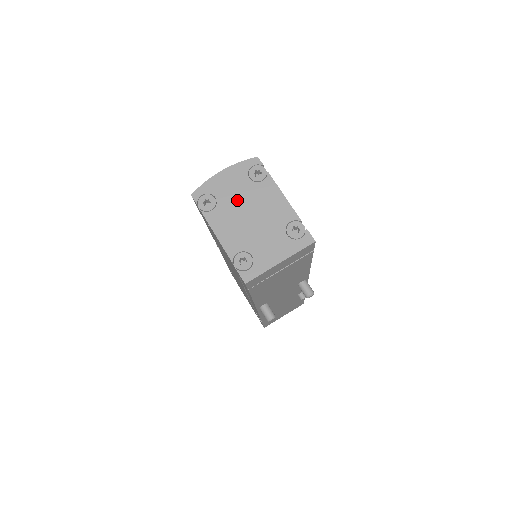
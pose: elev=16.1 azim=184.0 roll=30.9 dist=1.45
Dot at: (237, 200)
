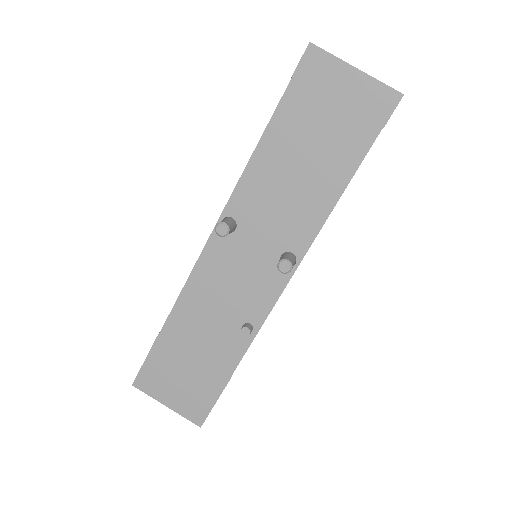
Dot at: occluded
